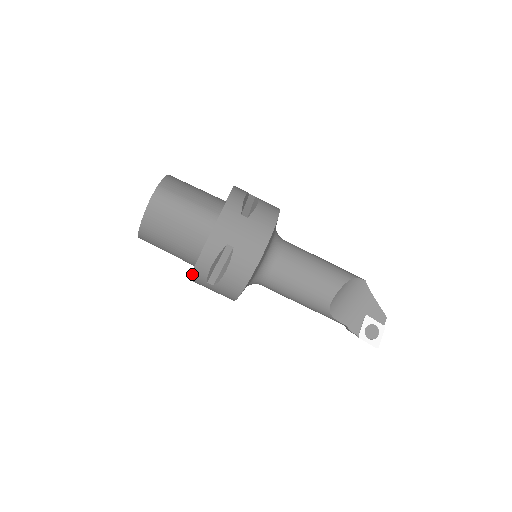
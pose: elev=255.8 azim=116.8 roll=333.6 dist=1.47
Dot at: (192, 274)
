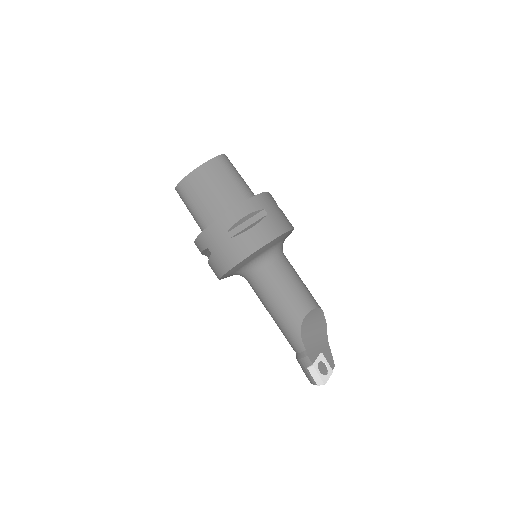
Dot at: (219, 219)
